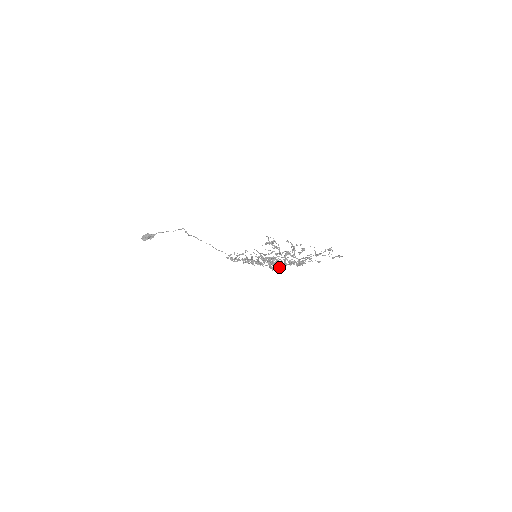
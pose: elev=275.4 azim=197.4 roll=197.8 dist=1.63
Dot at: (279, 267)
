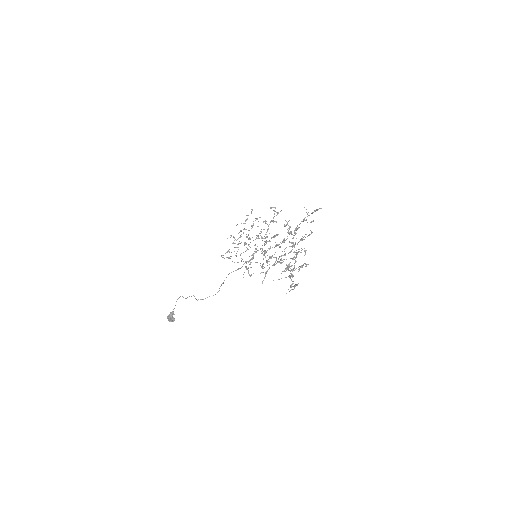
Dot at: (257, 219)
